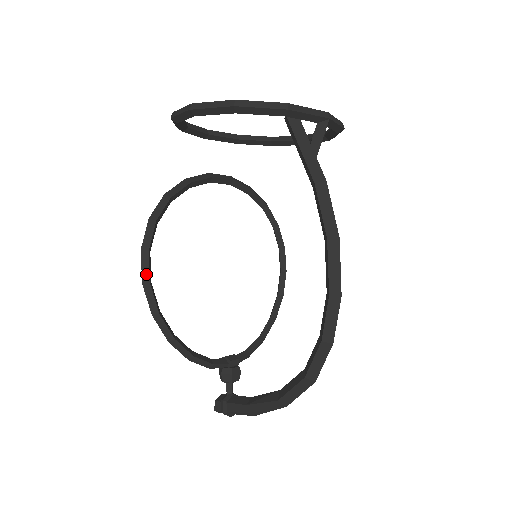
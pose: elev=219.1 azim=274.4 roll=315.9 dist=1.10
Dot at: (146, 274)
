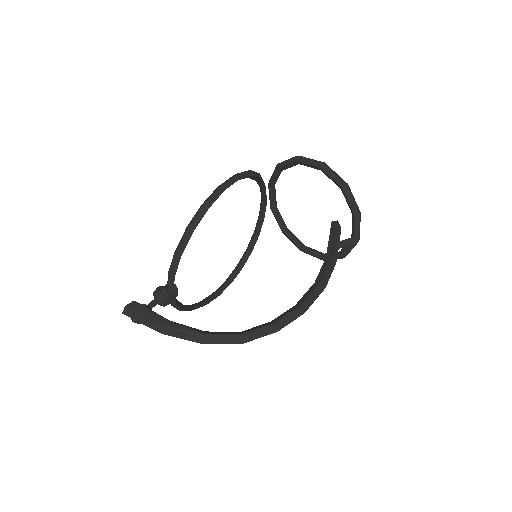
Dot at: (228, 185)
